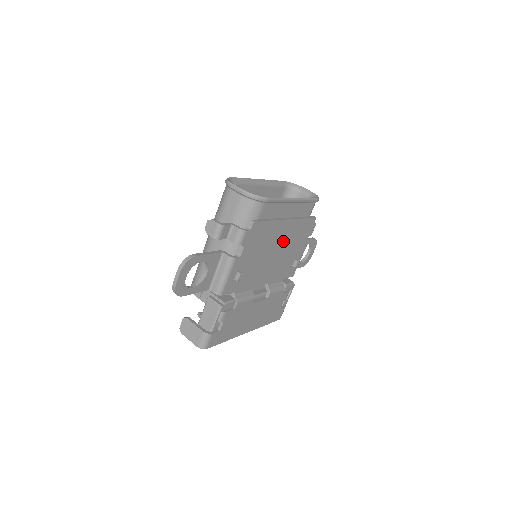
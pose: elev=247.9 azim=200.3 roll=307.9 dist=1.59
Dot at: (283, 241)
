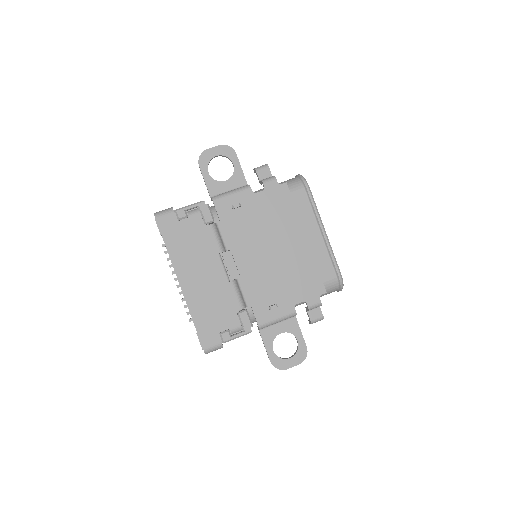
Dot at: (286, 253)
